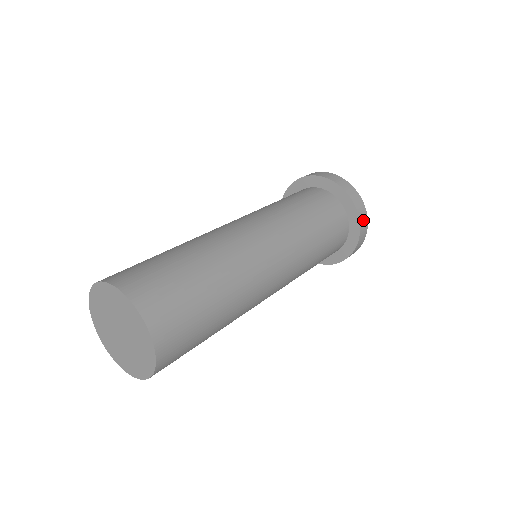
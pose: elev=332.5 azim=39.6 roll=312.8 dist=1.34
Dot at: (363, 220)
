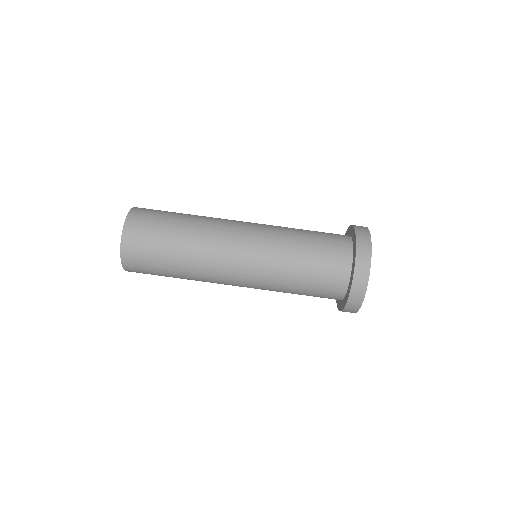
Dot at: occluded
